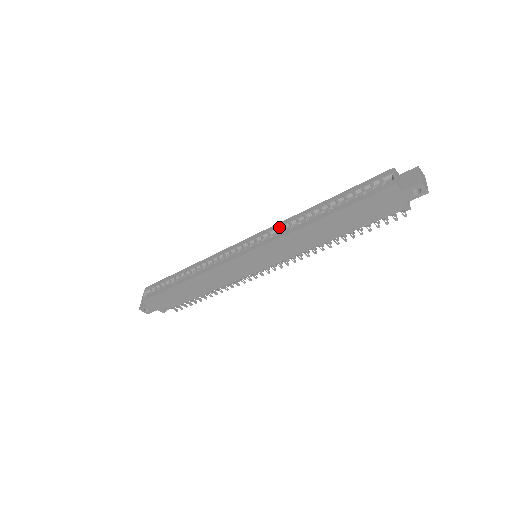
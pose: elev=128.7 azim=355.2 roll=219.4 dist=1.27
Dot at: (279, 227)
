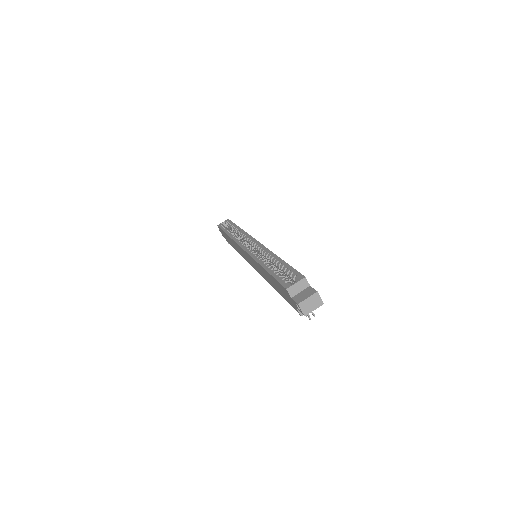
Dot at: (262, 250)
